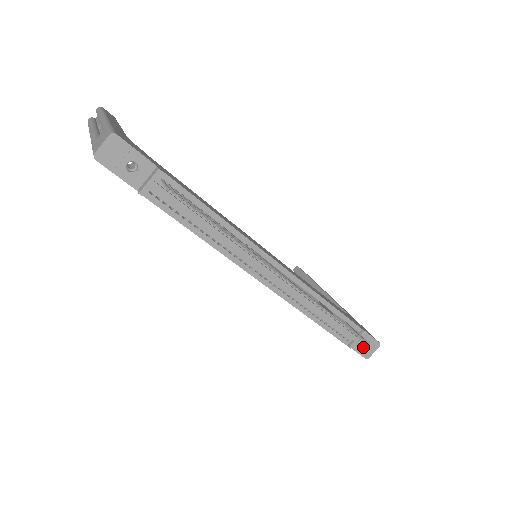
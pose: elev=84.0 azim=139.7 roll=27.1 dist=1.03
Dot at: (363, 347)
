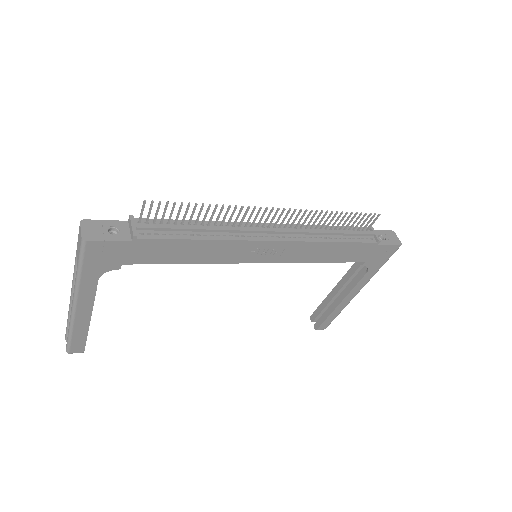
Dot at: (387, 240)
